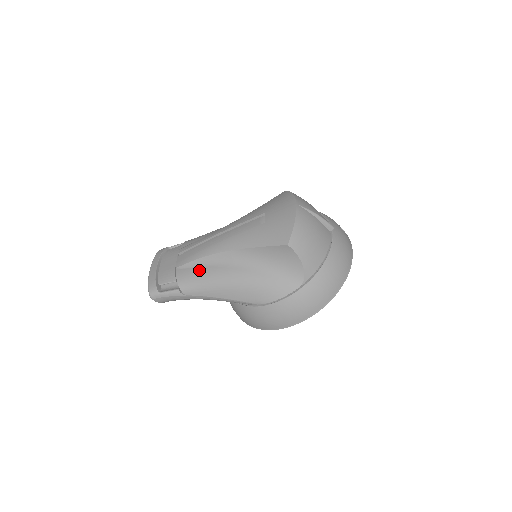
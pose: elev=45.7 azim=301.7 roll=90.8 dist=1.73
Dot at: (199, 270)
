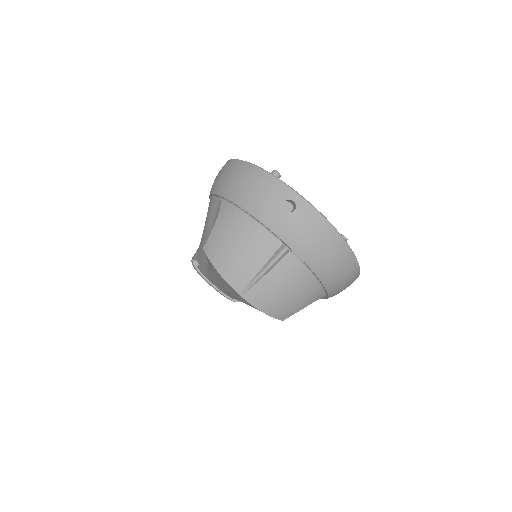
Dot at: occluded
